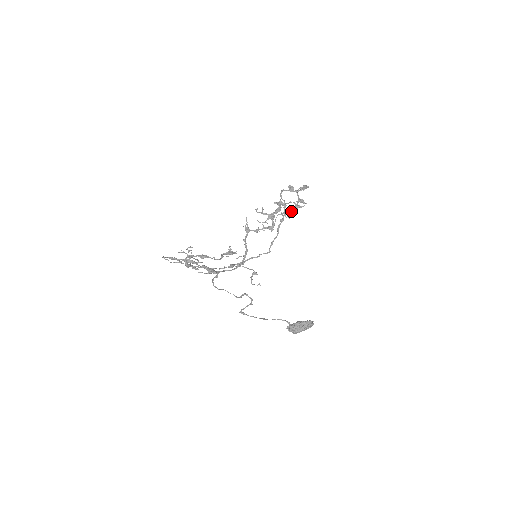
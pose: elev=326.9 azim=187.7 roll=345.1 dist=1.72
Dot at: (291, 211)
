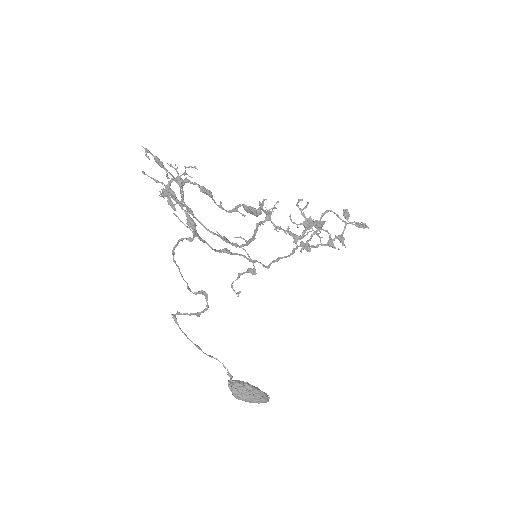
Dot at: (313, 245)
